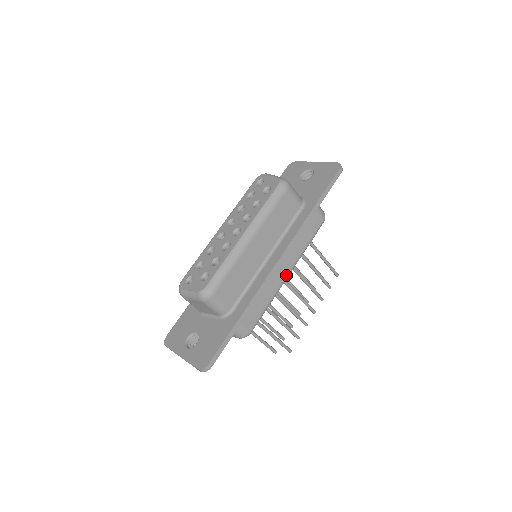
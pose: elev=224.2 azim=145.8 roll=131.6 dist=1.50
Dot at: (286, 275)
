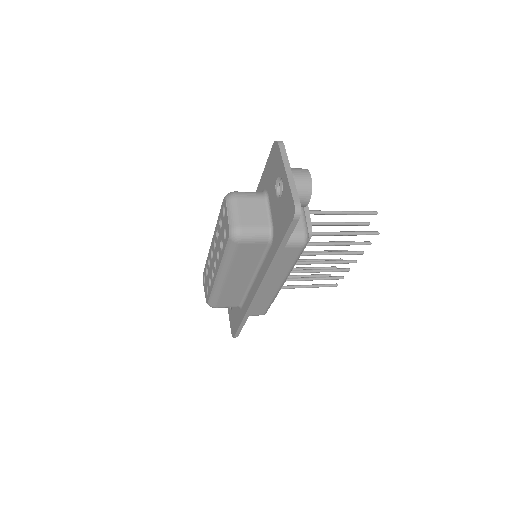
Dot at: (279, 286)
